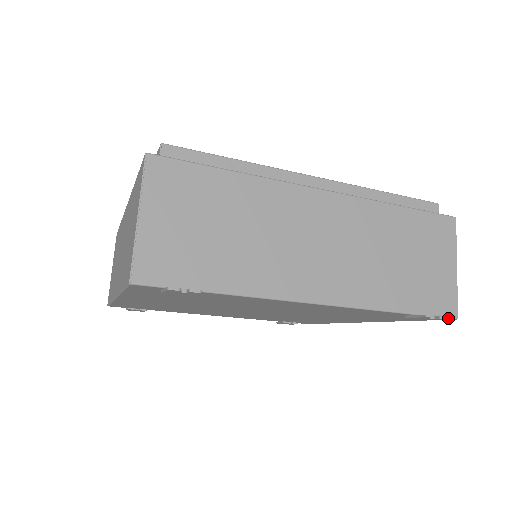
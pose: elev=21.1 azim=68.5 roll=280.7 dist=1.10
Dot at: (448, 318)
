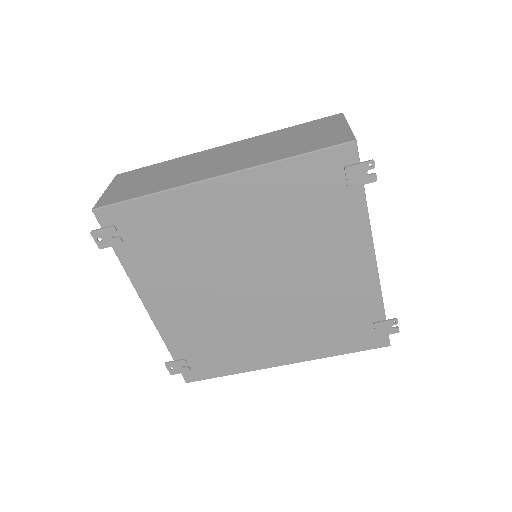
Dot at: (389, 340)
